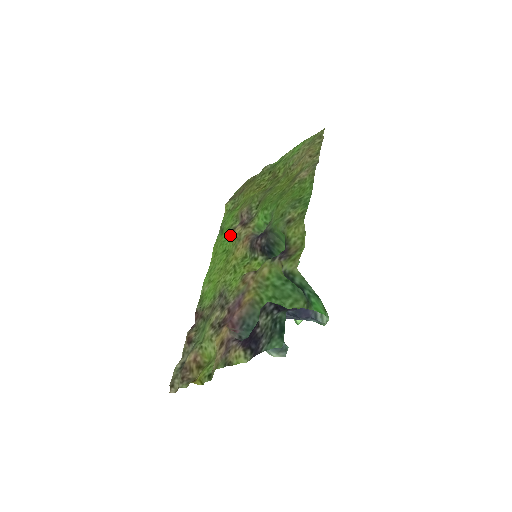
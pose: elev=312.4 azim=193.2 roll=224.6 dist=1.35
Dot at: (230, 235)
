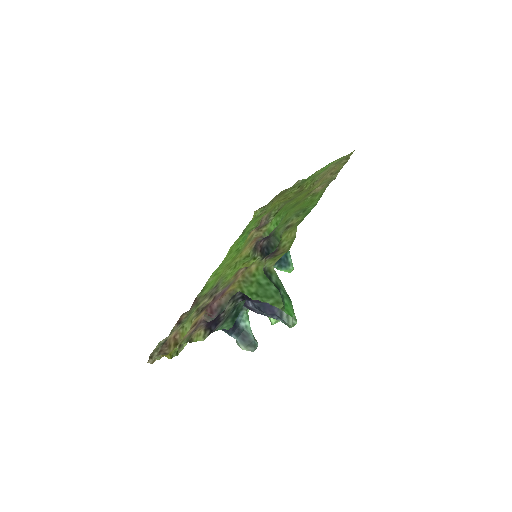
Dot at: occluded
